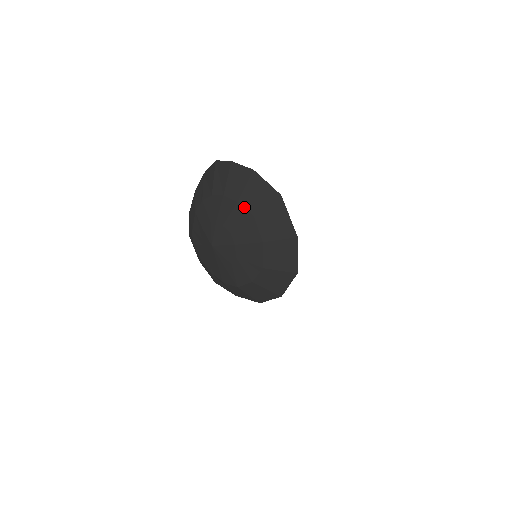
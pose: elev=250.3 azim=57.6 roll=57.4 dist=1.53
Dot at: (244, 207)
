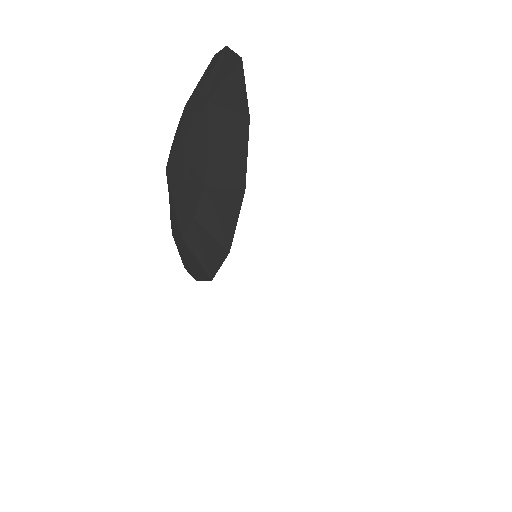
Dot at: (203, 95)
